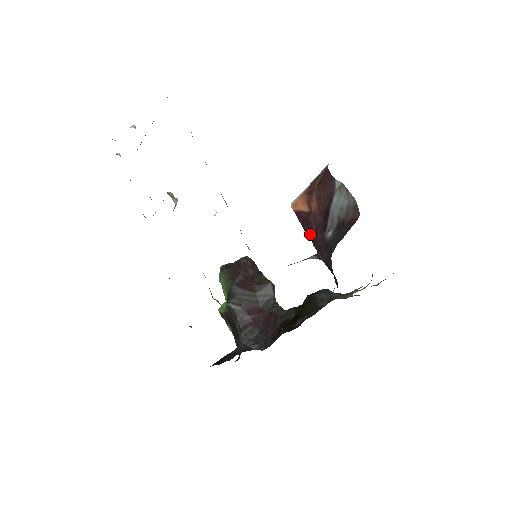
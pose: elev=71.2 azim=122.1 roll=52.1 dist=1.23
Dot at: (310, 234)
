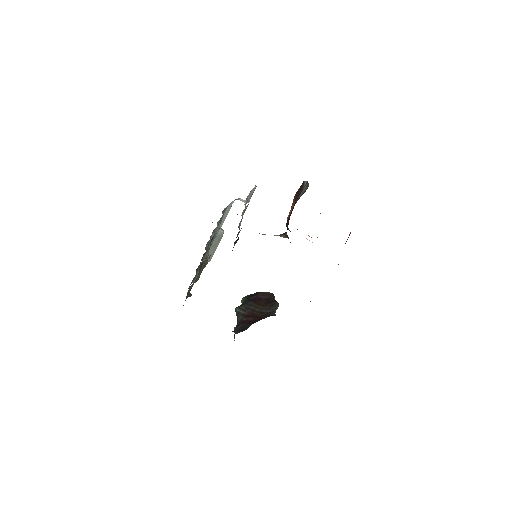
Dot at: occluded
